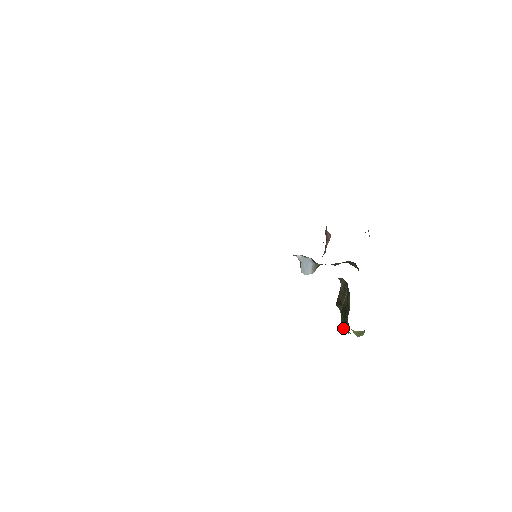
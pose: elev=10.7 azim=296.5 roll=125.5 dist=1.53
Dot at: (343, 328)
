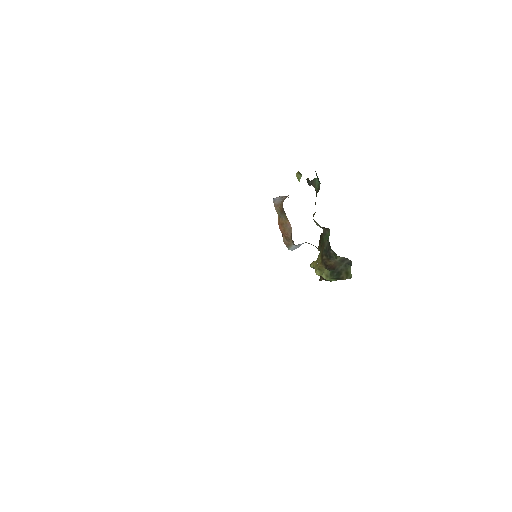
Dot at: (330, 280)
